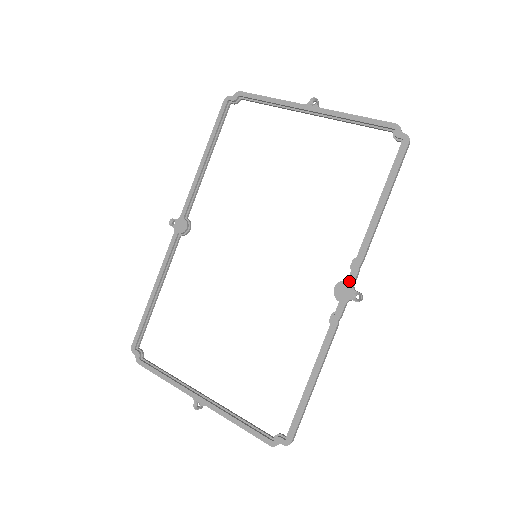
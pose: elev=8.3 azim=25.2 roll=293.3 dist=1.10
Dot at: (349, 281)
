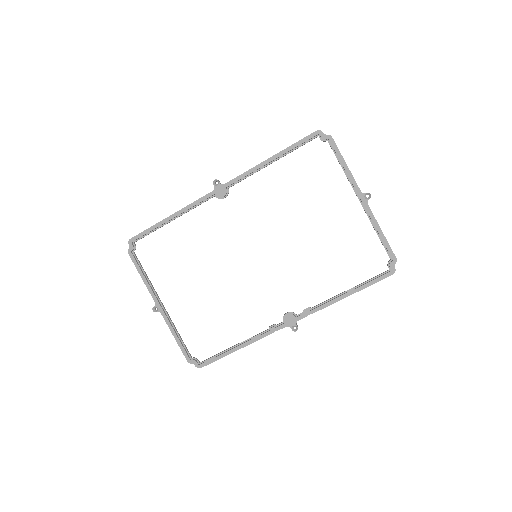
Dot at: (297, 317)
